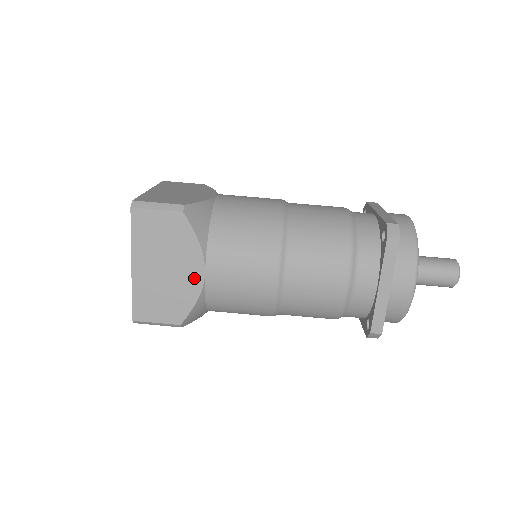
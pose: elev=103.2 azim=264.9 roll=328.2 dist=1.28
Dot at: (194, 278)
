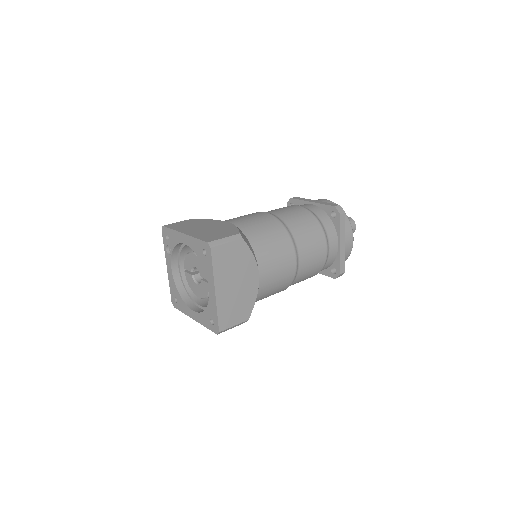
Dot at: (253, 282)
